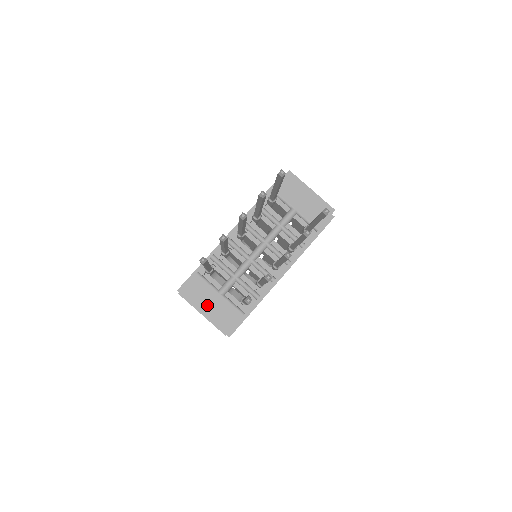
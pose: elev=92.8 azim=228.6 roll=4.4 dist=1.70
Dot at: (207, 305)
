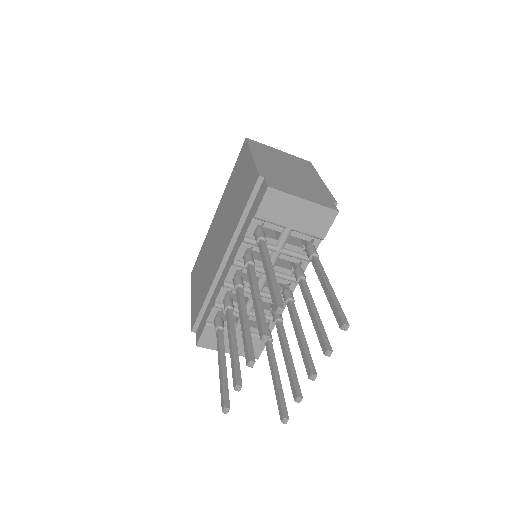
Dot at: occluded
